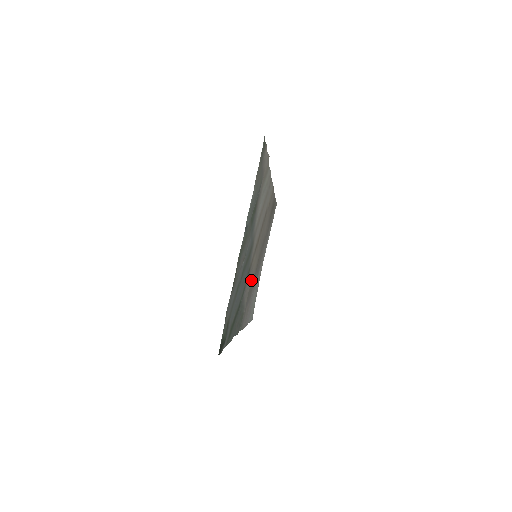
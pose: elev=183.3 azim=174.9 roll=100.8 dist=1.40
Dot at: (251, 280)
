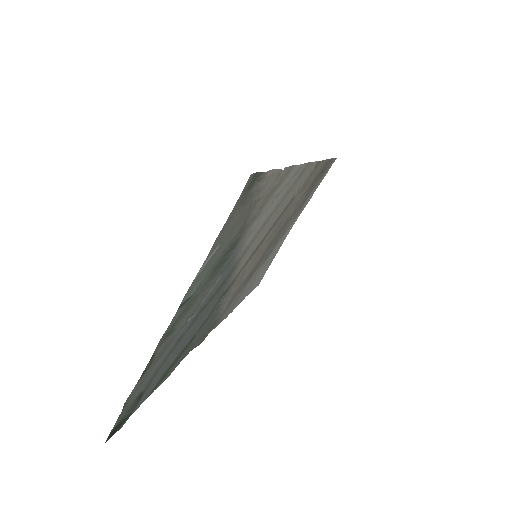
Dot at: (242, 280)
